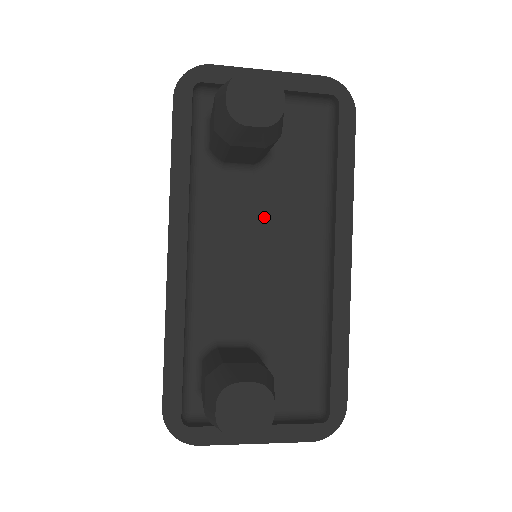
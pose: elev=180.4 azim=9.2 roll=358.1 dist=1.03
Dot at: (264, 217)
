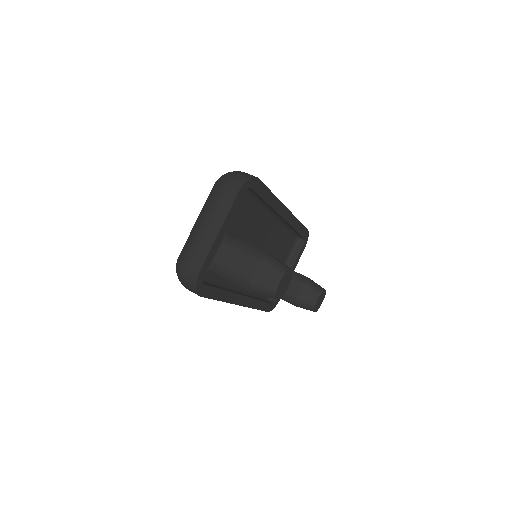
Dot at: occluded
